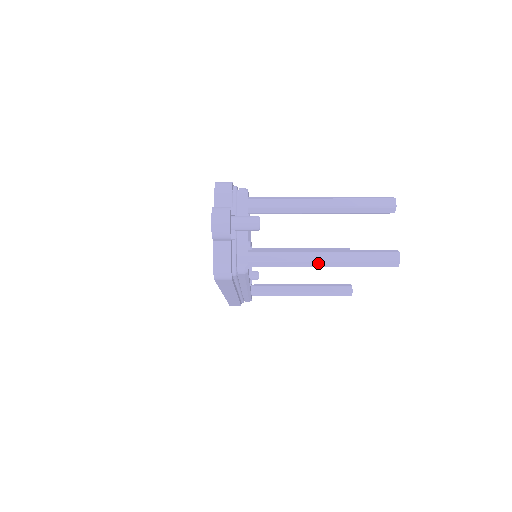
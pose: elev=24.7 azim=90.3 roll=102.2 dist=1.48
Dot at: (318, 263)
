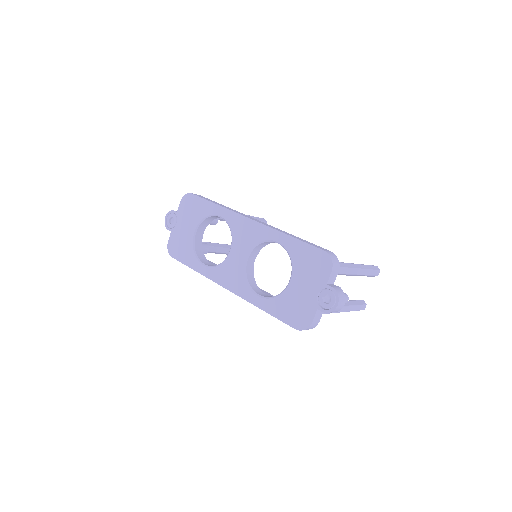
Dot at: (338, 312)
